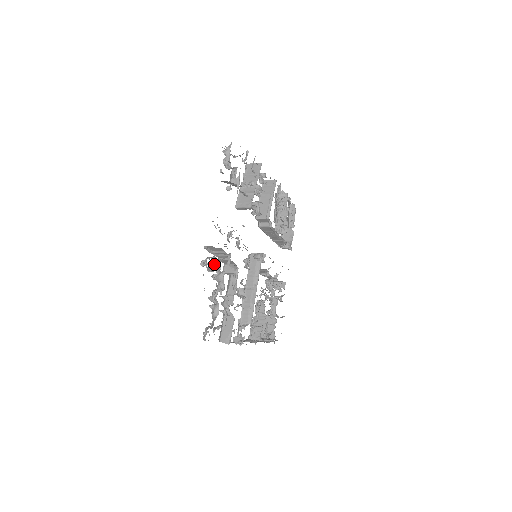
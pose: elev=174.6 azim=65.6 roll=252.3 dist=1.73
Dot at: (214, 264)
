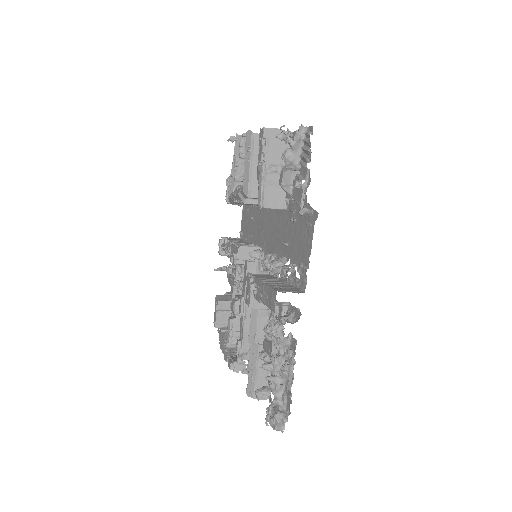
Dot at: occluded
